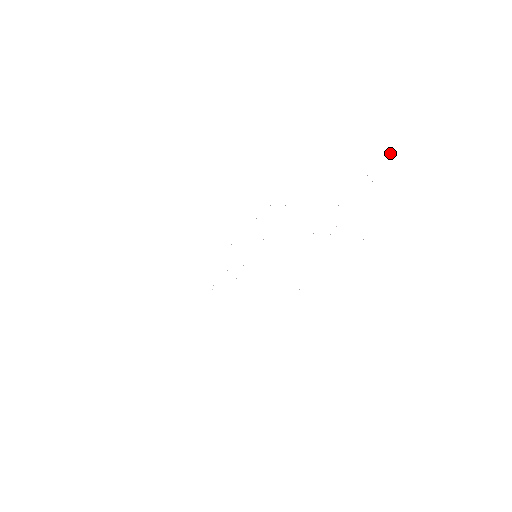
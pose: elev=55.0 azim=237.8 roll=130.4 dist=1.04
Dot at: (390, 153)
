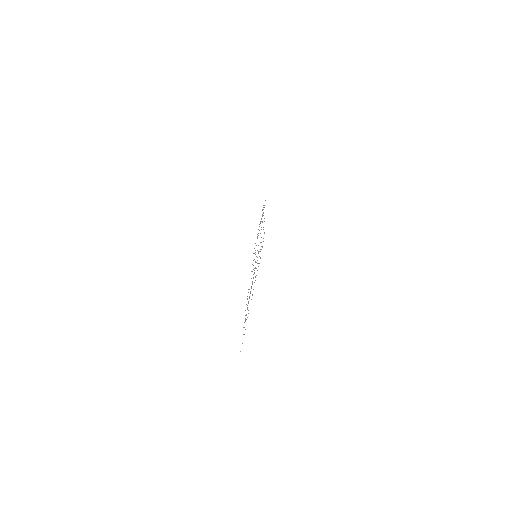
Dot at: occluded
